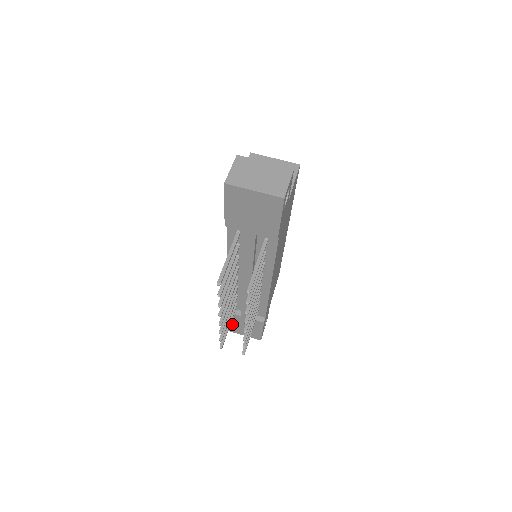
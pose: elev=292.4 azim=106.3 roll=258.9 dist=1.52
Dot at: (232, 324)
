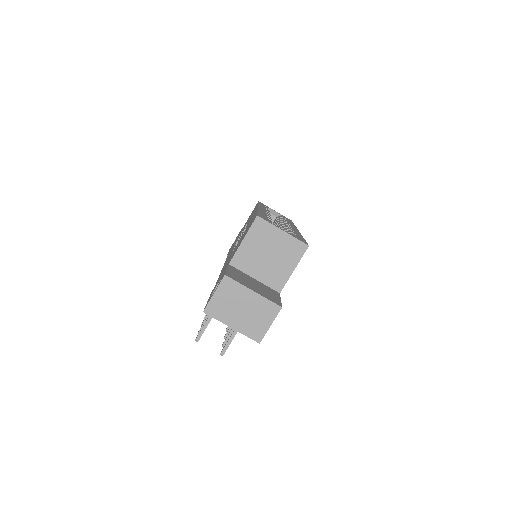
Dot at: occluded
